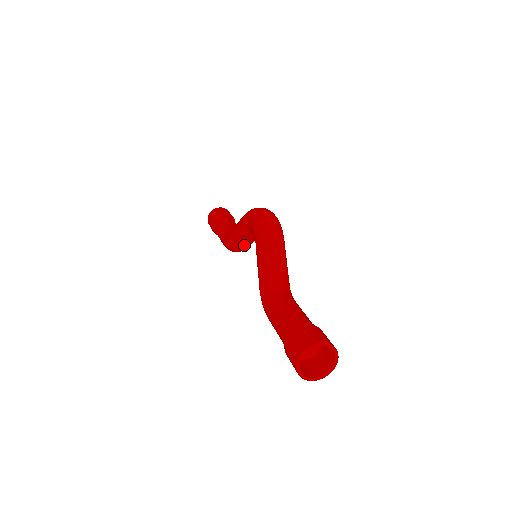
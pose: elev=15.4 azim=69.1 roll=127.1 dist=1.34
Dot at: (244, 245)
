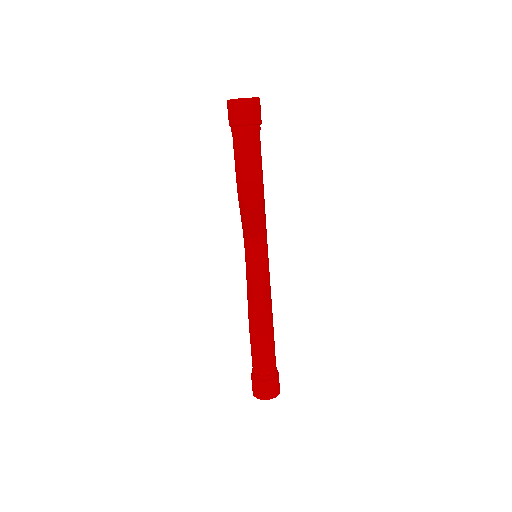
Dot at: (258, 292)
